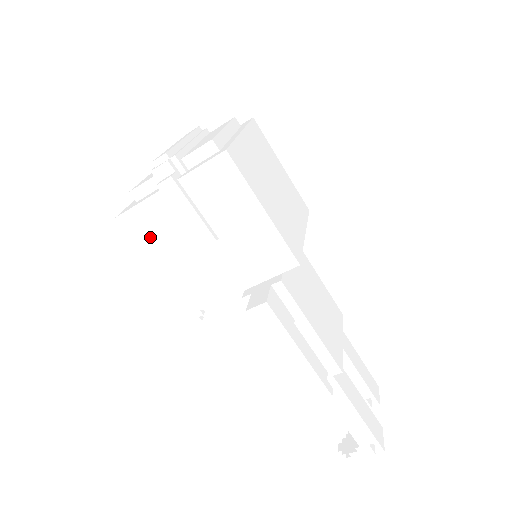
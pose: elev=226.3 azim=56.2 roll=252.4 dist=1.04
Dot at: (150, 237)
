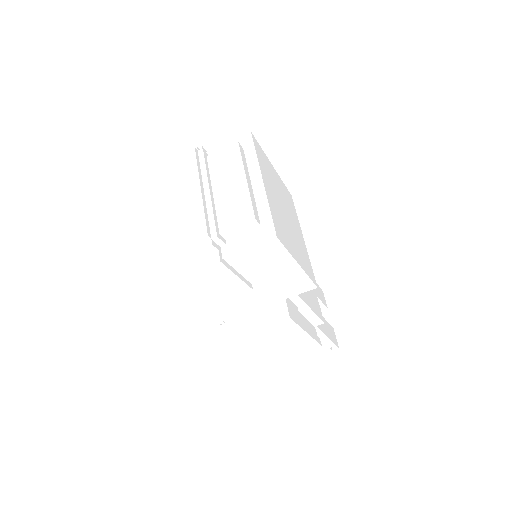
Dot at: (185, 292)
